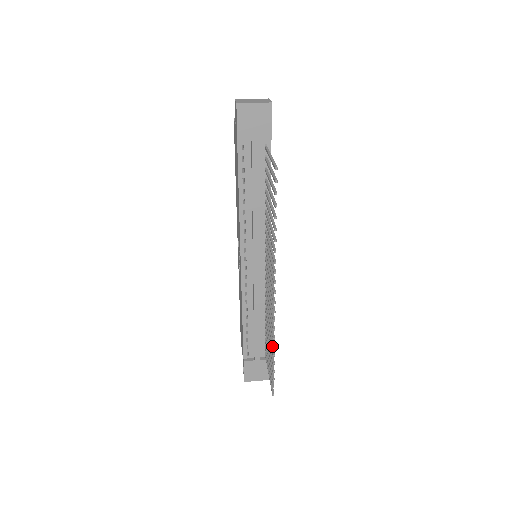
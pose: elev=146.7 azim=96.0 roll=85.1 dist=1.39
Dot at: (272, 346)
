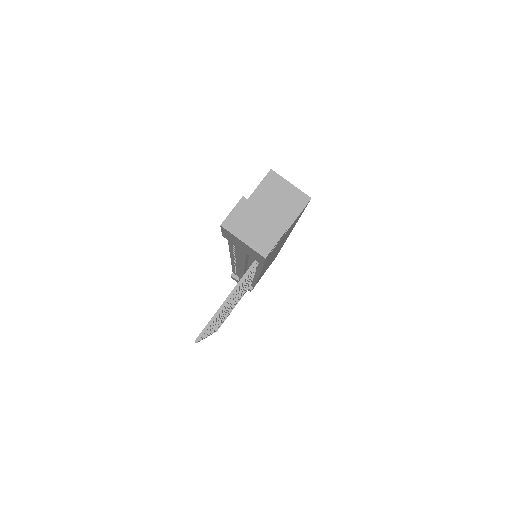
Dot at: occluded
